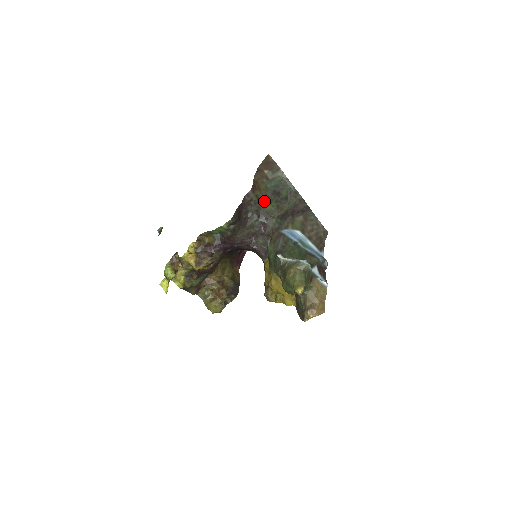
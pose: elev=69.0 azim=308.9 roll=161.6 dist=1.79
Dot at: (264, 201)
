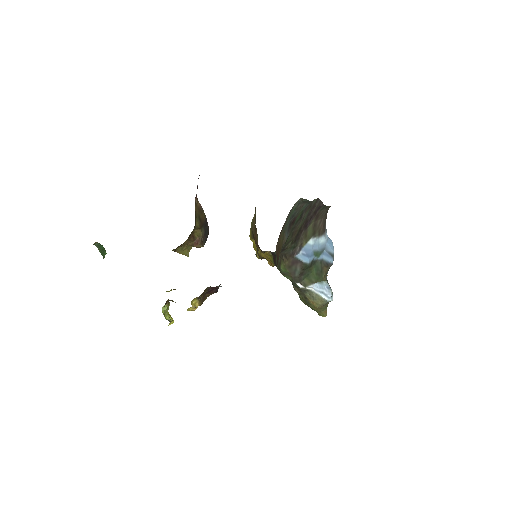
Dot at: occluded
